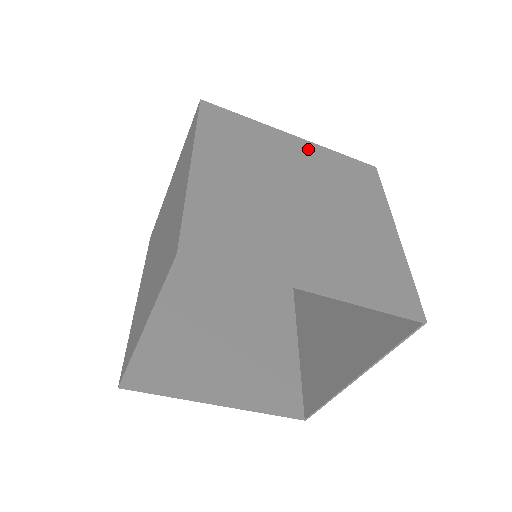
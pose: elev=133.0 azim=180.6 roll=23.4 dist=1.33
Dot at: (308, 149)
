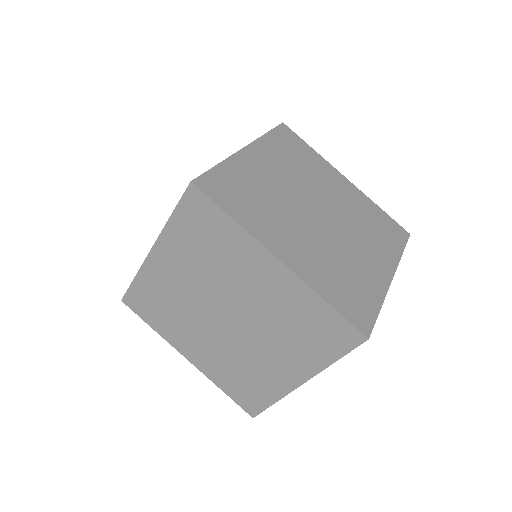
Dot at: (262, 153)
